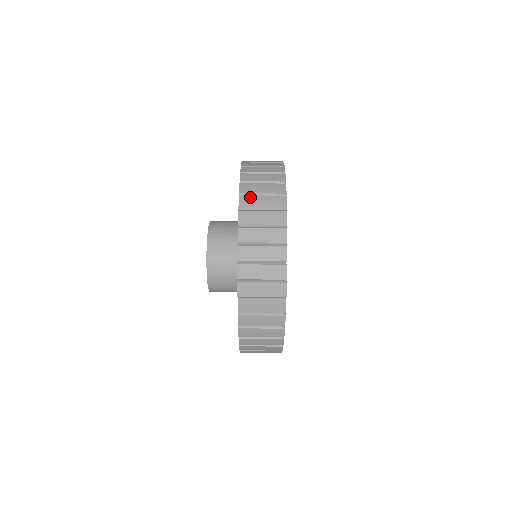
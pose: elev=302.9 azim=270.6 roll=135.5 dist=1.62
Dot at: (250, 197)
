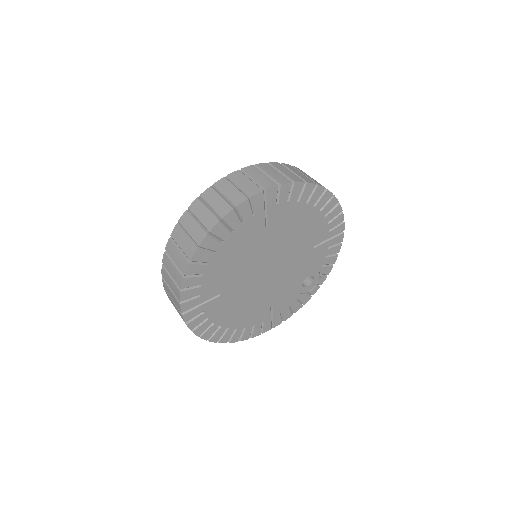
Dot at: (305, 173)
